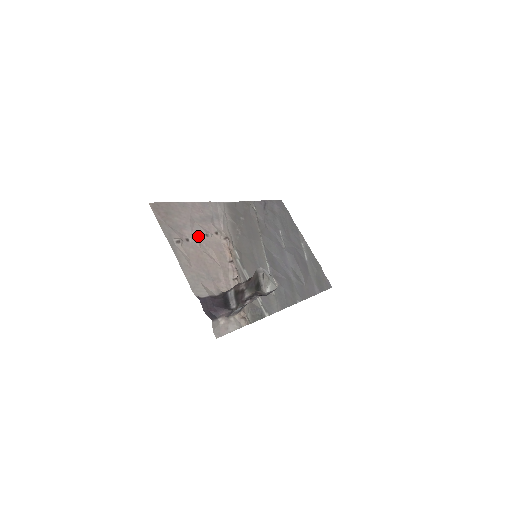
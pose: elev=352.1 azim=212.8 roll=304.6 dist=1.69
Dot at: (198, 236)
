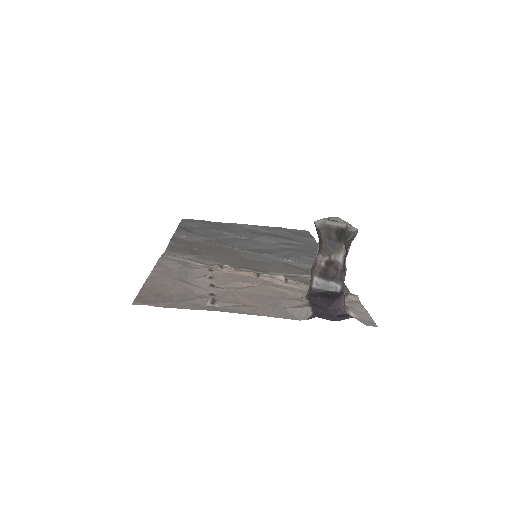
Dot at: (210, 284)
